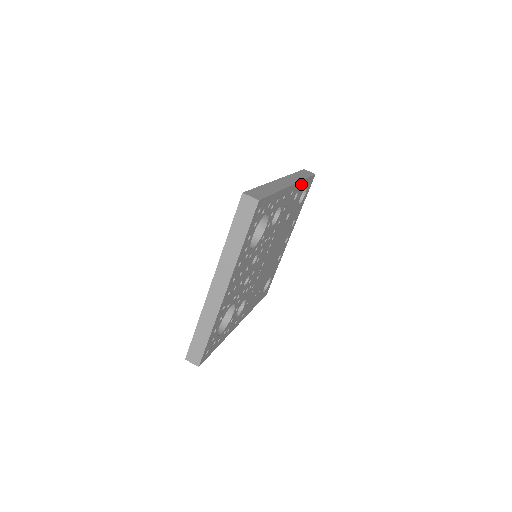
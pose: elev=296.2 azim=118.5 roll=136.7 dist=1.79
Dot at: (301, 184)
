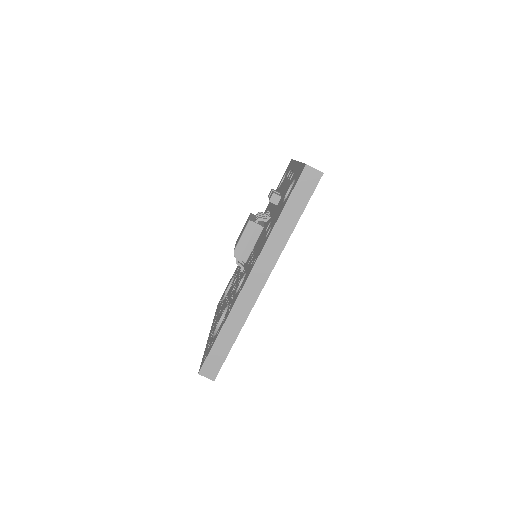
Dot at: (288, 238)
